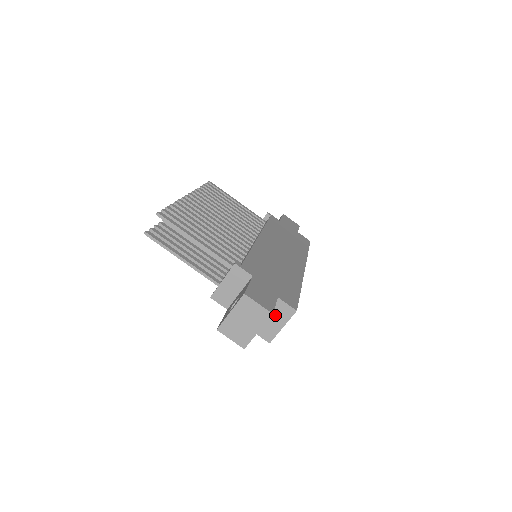
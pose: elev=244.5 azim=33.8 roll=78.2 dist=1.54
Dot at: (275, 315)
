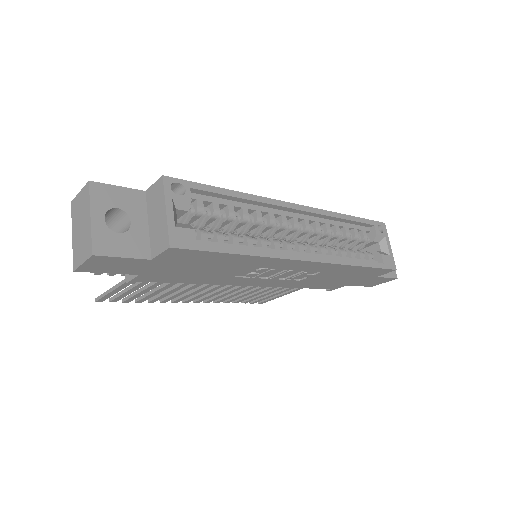
Dot at: (154, 210)
